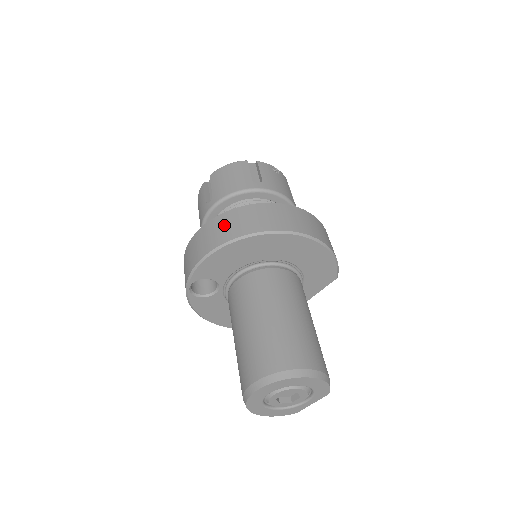
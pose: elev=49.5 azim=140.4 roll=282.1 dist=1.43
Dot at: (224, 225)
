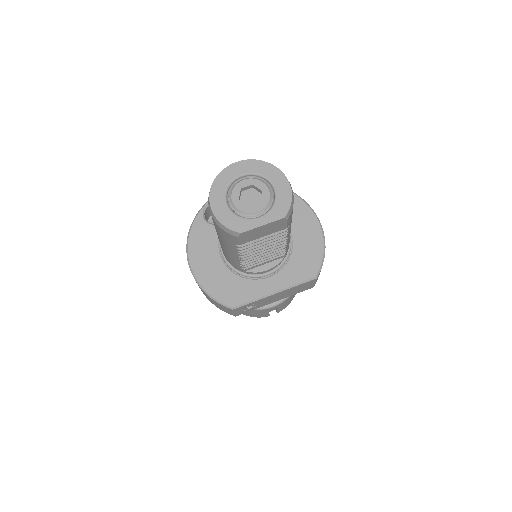
Dot at: occluded
